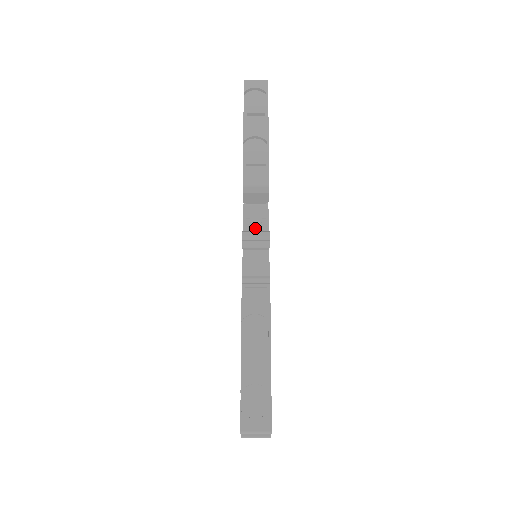
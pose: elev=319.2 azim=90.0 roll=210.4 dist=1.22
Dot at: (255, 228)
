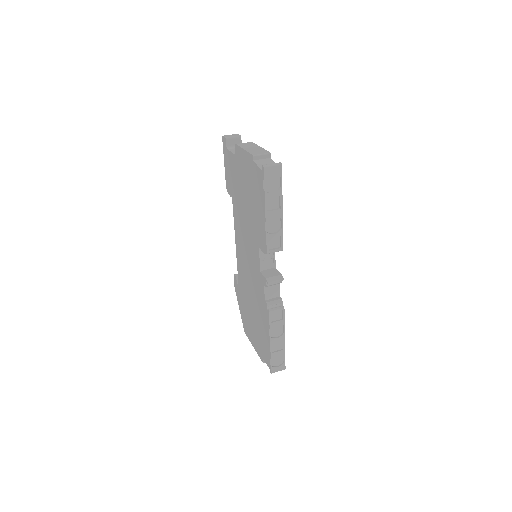
Dot at: (267, 262)
